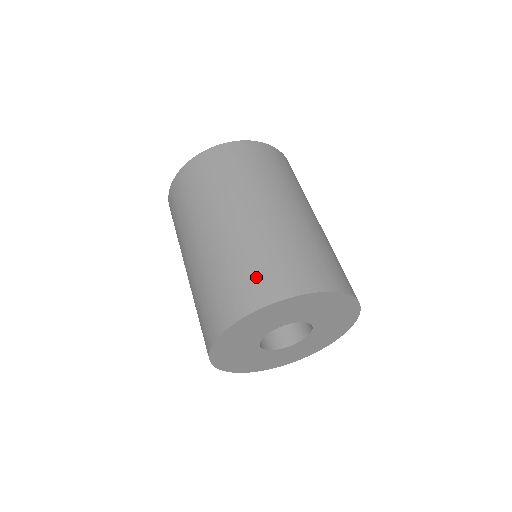
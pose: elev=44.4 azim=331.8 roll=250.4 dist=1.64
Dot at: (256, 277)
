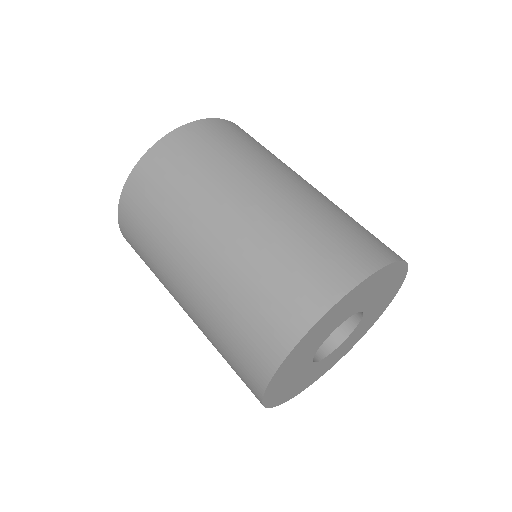
Dot at: (317, 262)
